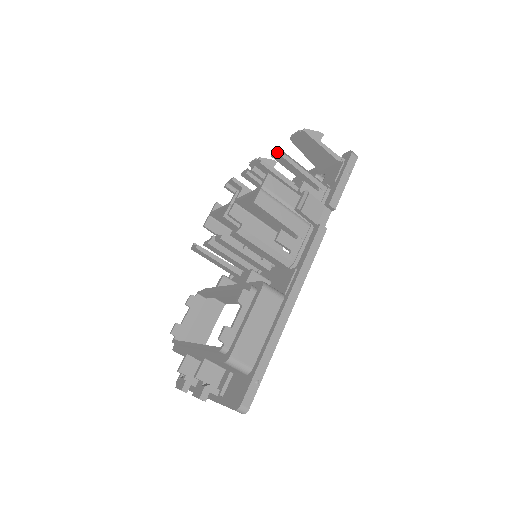
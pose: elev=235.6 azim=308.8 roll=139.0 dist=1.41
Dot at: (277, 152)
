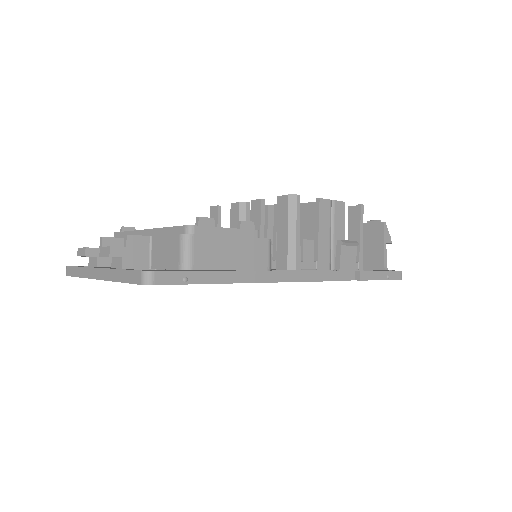
Dot at: (359, 204)
